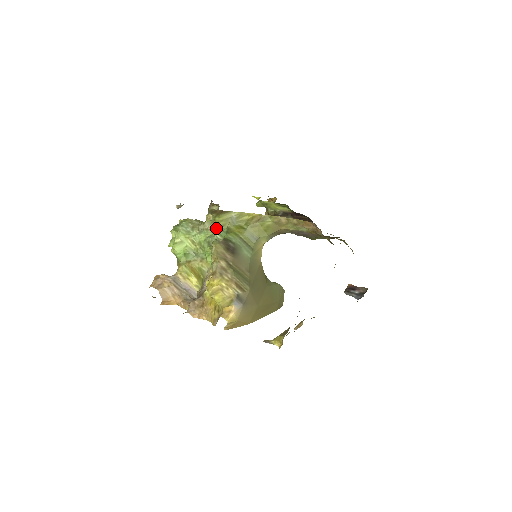
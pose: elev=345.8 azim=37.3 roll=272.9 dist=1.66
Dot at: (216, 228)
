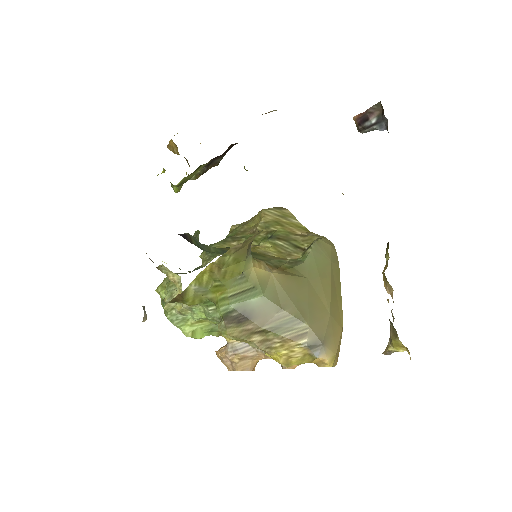
Dot at: occluded
